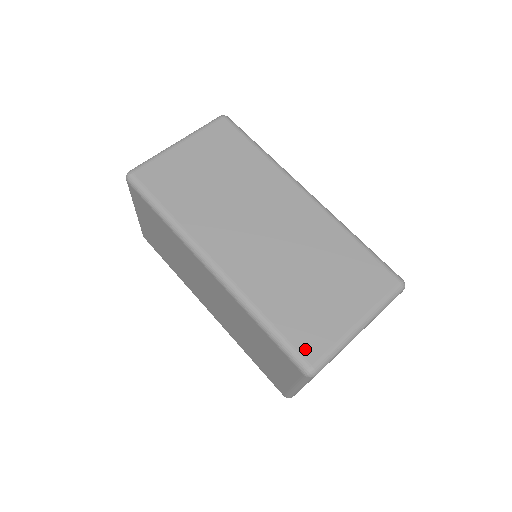
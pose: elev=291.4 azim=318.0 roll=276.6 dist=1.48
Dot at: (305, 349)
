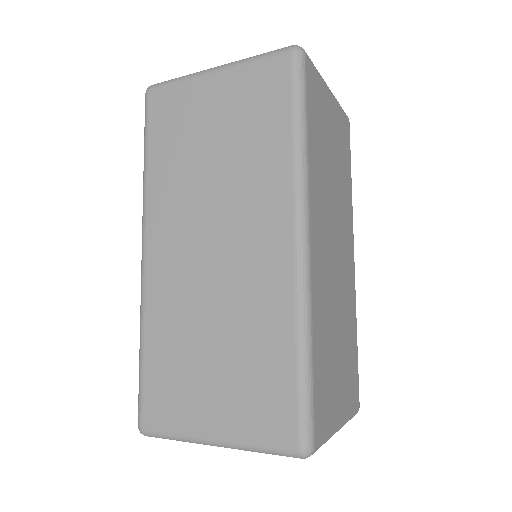
Dot at: (149, 408)
